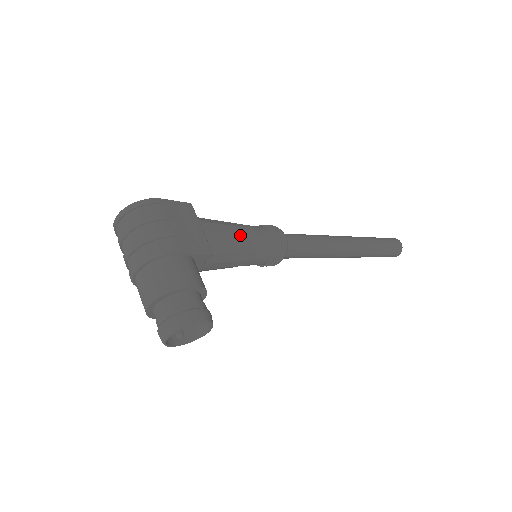
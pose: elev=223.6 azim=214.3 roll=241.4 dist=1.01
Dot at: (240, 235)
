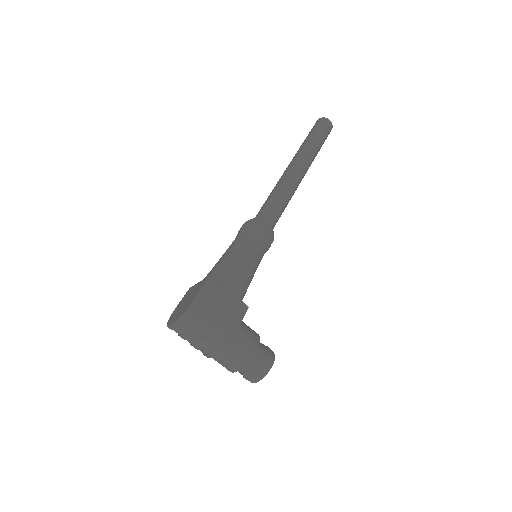
Dot at: (249, 265)
